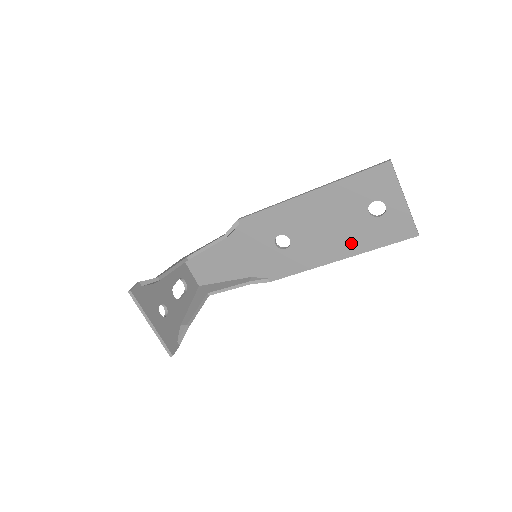
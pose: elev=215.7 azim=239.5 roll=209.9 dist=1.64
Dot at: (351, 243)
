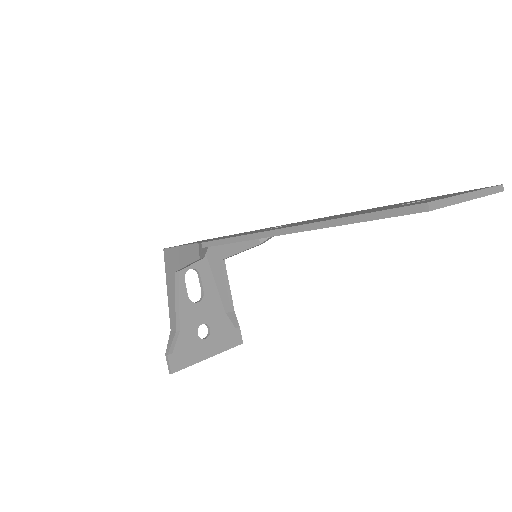
Dot at: occluded
